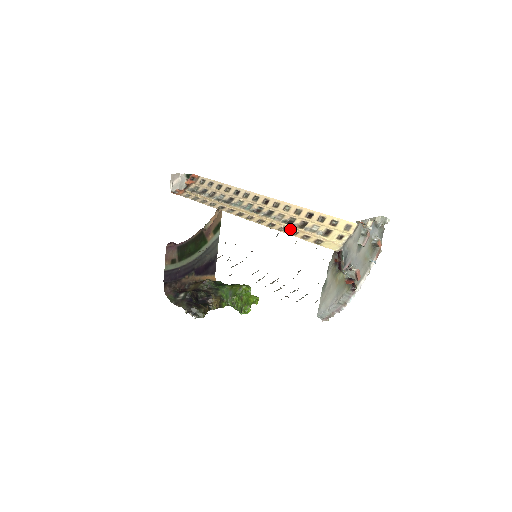
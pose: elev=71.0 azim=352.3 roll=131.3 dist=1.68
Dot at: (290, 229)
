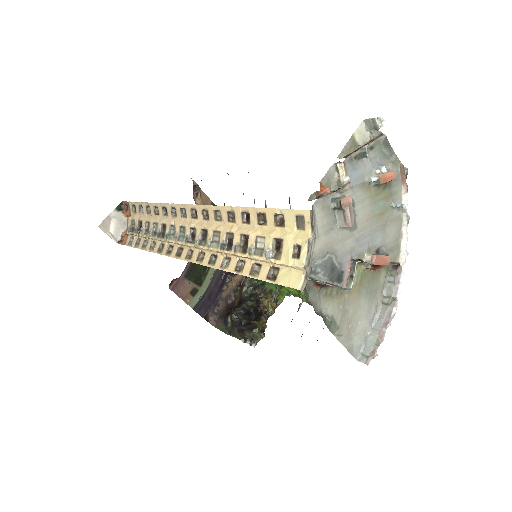
Dot at: (234, 258)
